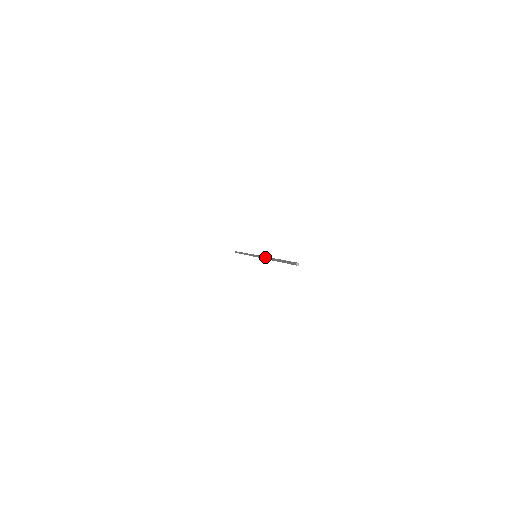
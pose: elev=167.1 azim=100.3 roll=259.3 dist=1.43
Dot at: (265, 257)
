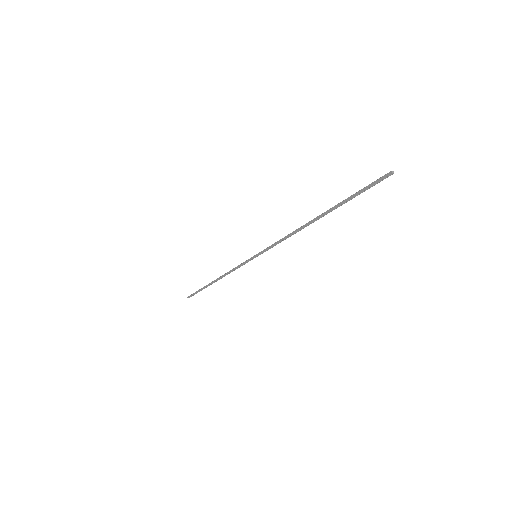
Dot at: occluded
